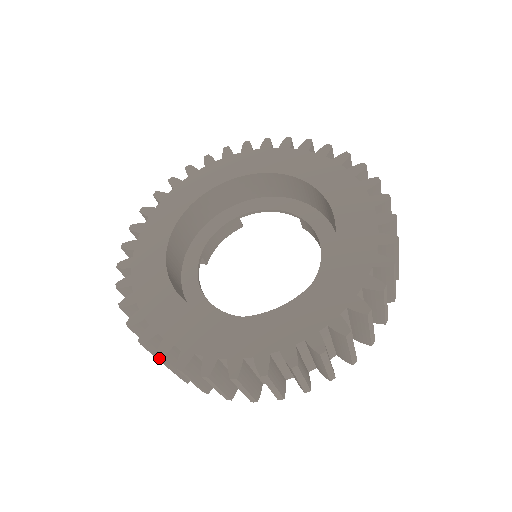
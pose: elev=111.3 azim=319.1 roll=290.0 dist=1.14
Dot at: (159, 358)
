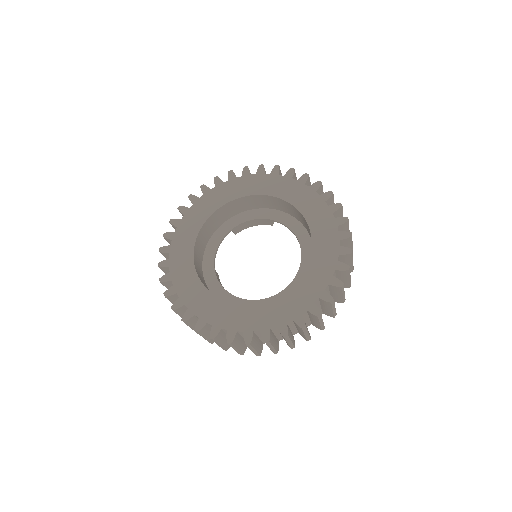
Dot at: (160, 281)
